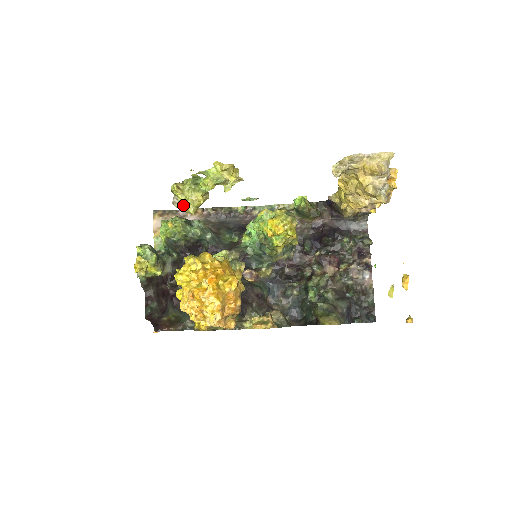
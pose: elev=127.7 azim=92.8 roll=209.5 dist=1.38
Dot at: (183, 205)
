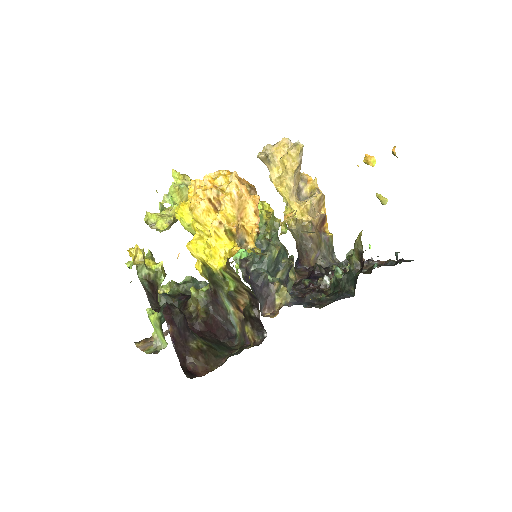
Dot at: (160, 217)
